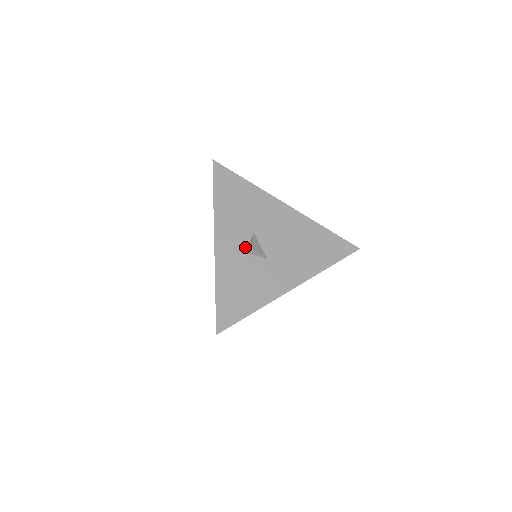
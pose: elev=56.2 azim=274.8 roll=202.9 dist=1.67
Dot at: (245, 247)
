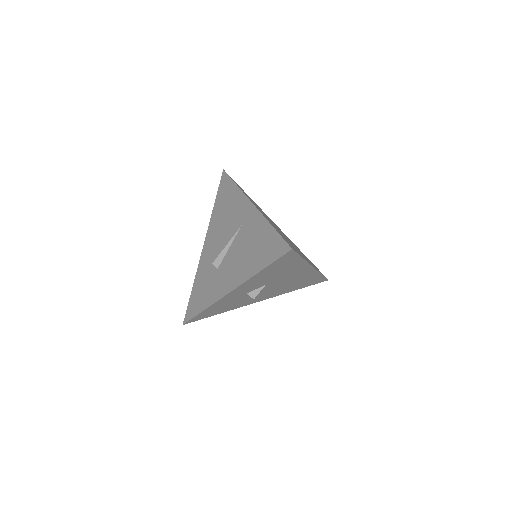
Dot at: (250, 291)
